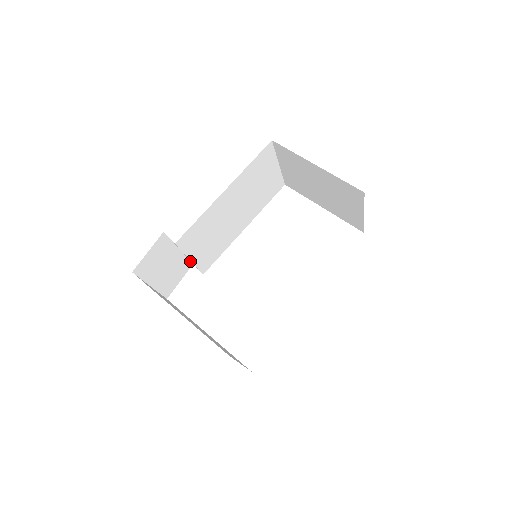
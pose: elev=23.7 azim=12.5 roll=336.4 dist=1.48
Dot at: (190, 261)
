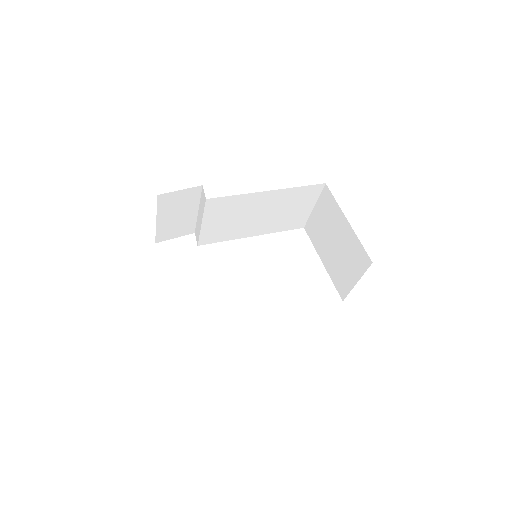
Dot at: (195, 228)
